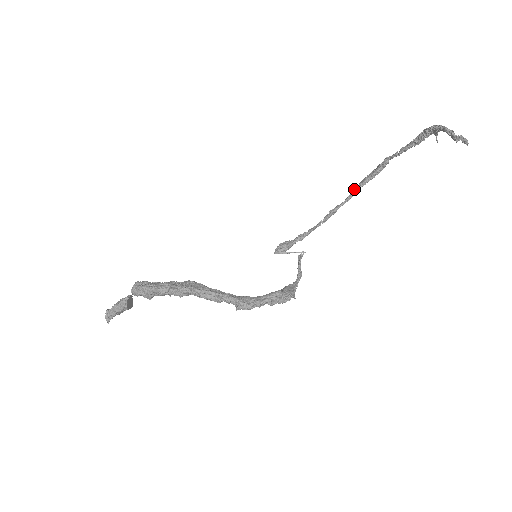
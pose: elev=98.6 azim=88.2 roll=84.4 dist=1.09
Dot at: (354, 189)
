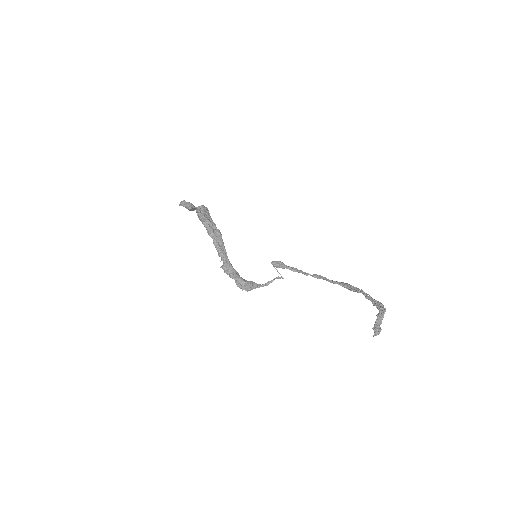
Dot at: occluded
